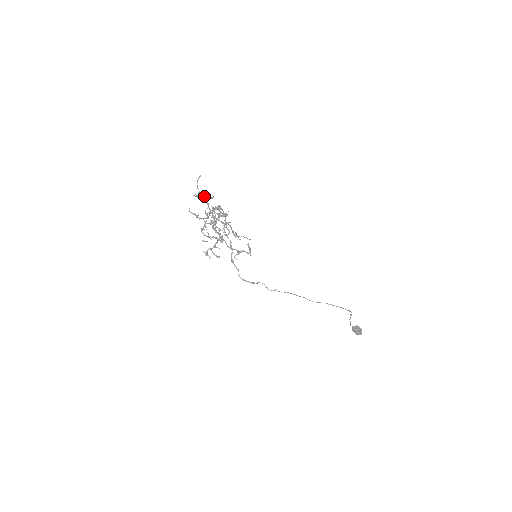
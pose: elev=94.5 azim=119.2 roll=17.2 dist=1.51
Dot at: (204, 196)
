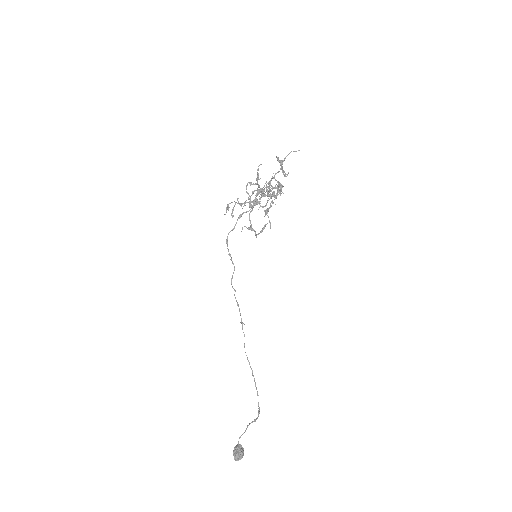
Dot at: occluded
